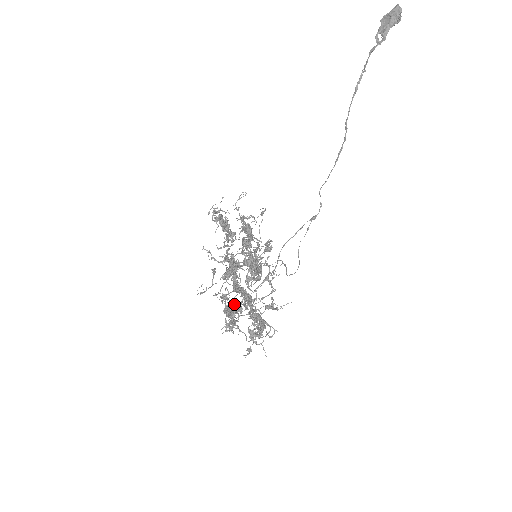
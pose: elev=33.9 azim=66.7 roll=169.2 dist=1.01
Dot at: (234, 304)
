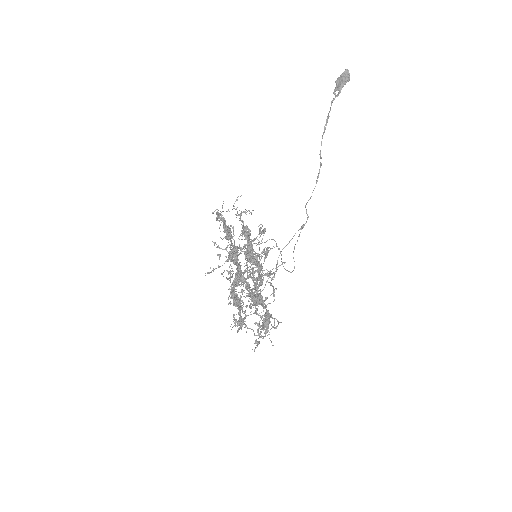
Dot at: (241, 307)
